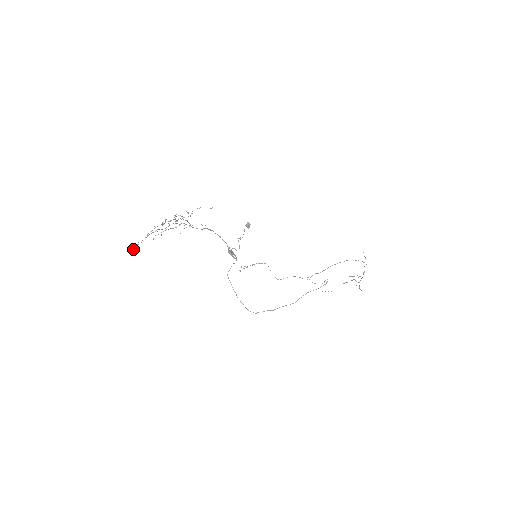
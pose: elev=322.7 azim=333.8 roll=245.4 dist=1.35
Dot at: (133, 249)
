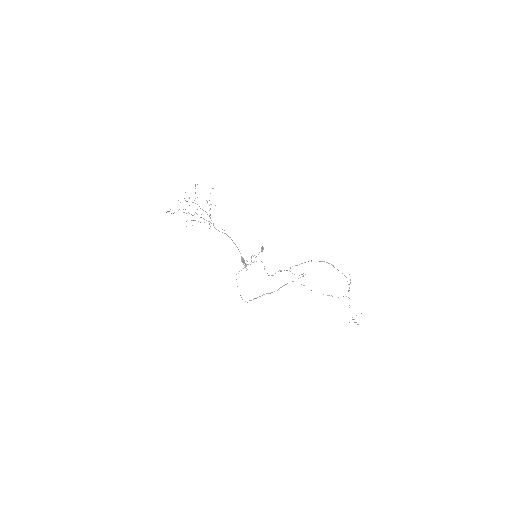
Dot at: (166, 212)
